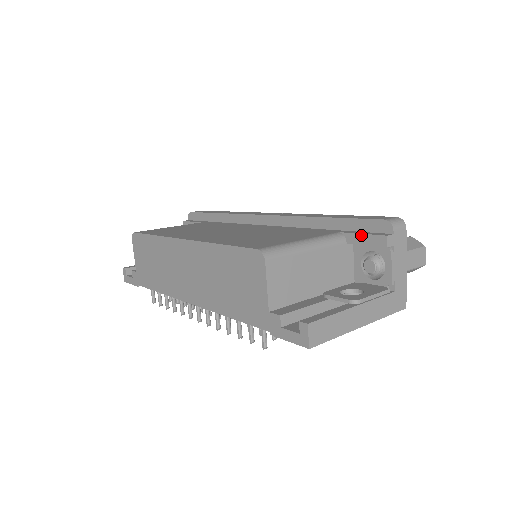
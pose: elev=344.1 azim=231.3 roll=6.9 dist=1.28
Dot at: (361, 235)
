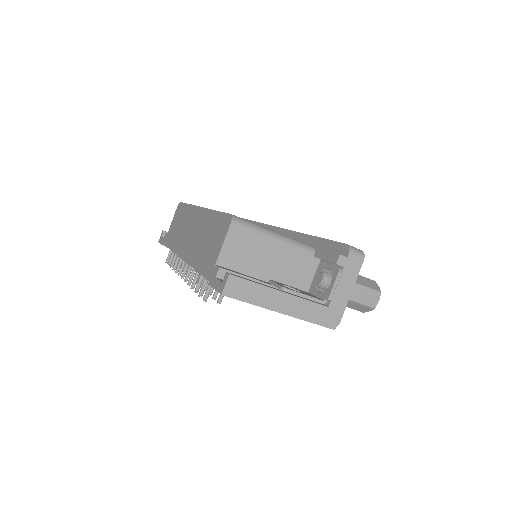
Dot at: (325, 251)
